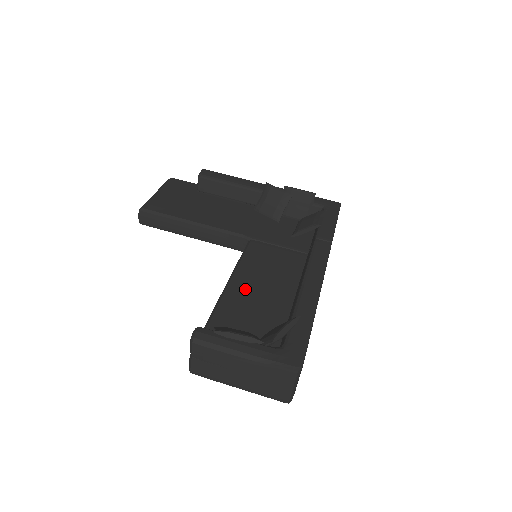
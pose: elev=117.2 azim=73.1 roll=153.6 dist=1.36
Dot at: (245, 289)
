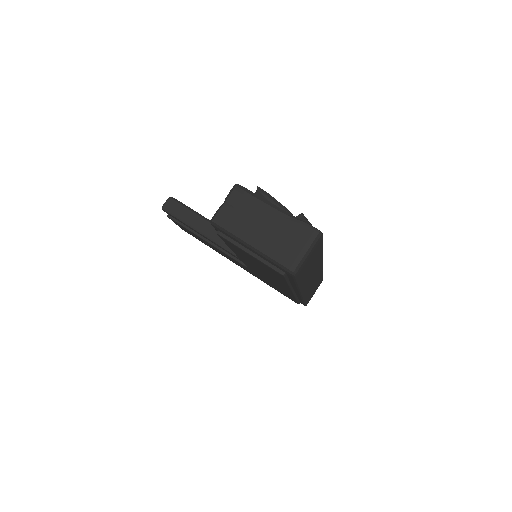
Dot at: occluded
